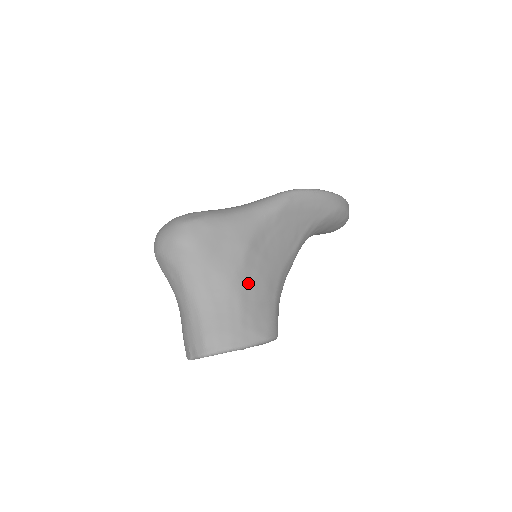
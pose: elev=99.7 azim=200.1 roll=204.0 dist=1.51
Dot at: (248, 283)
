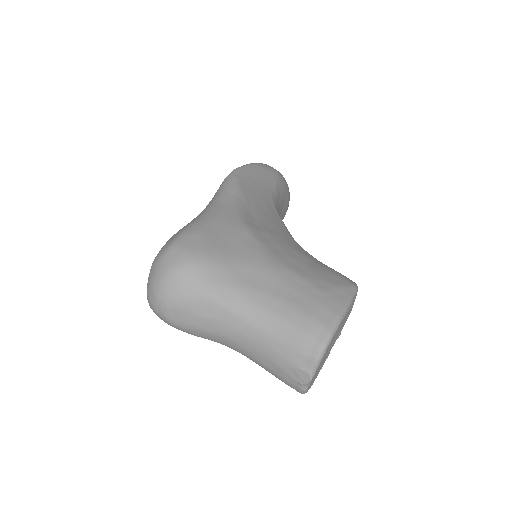
Dot at: (283, 257)
